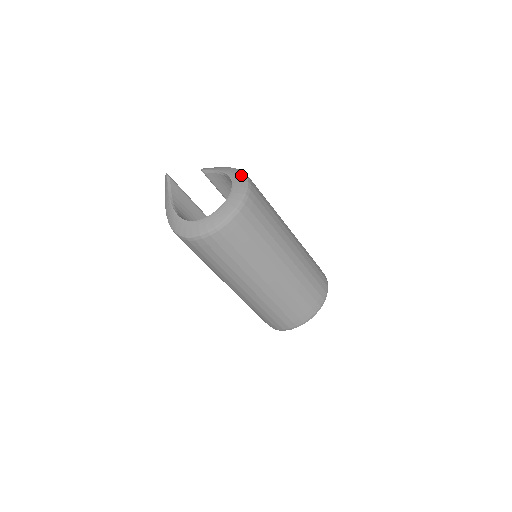
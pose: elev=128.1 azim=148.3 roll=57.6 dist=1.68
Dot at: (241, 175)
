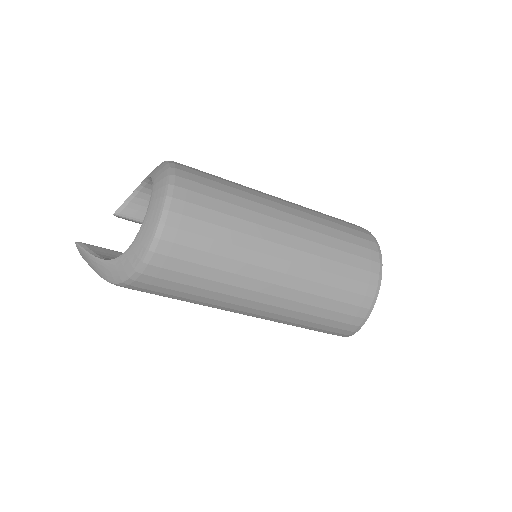
Dot at: occluded
